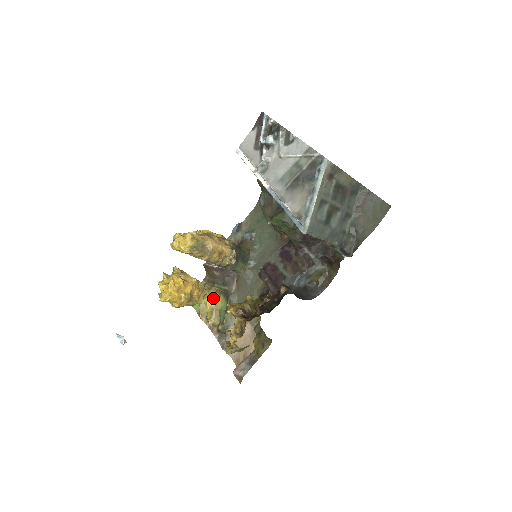
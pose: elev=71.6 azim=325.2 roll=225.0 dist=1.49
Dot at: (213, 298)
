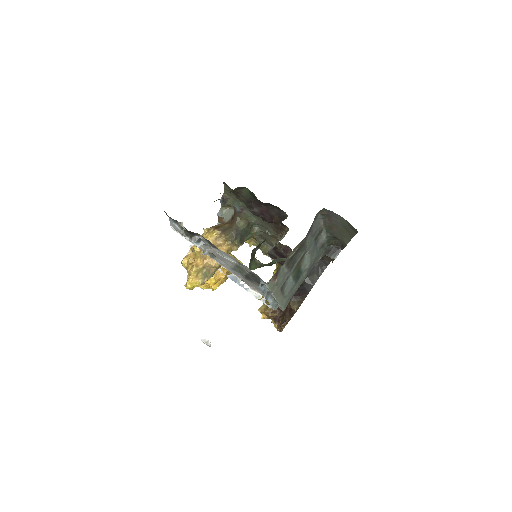
Dot at: occluded
